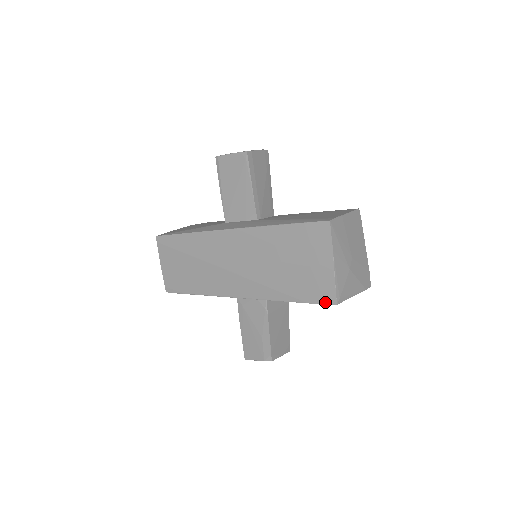
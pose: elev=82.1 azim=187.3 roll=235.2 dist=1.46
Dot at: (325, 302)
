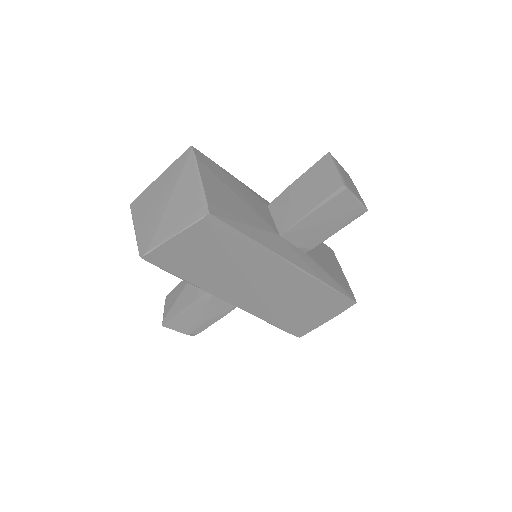
Dot at: (295, 334)
